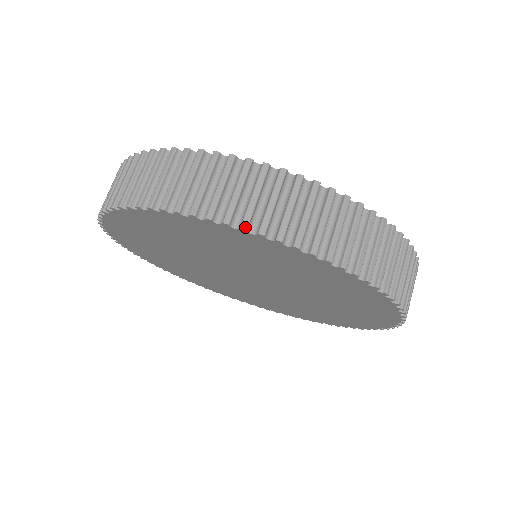
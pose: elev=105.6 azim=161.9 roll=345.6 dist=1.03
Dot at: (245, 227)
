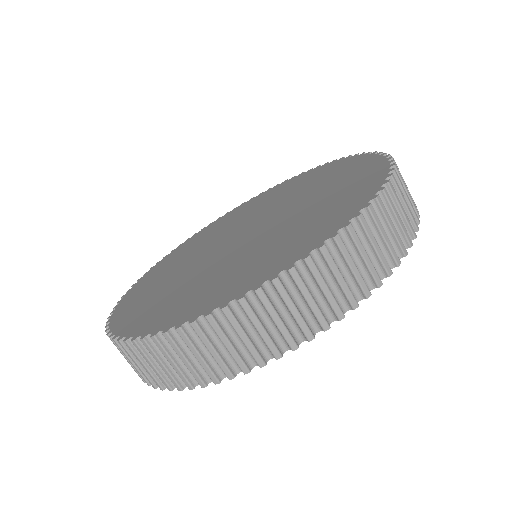
Dot at: (343, 317)
